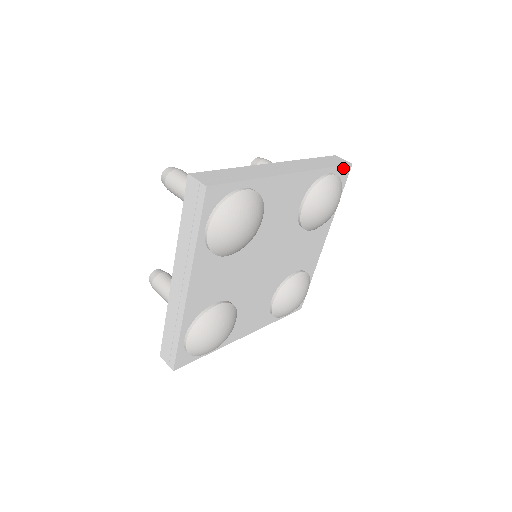
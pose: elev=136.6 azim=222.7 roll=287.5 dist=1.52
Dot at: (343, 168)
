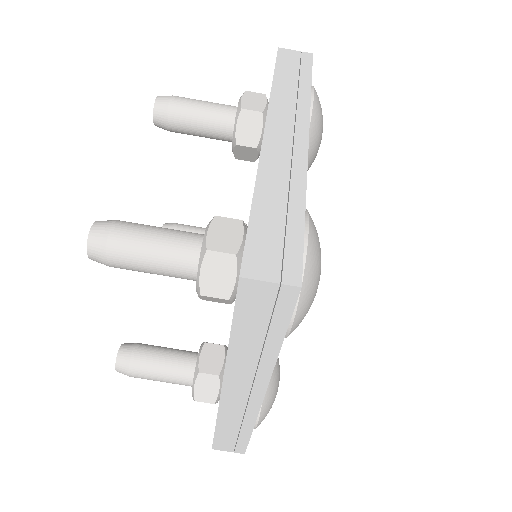
Dot at: (293, 302)
